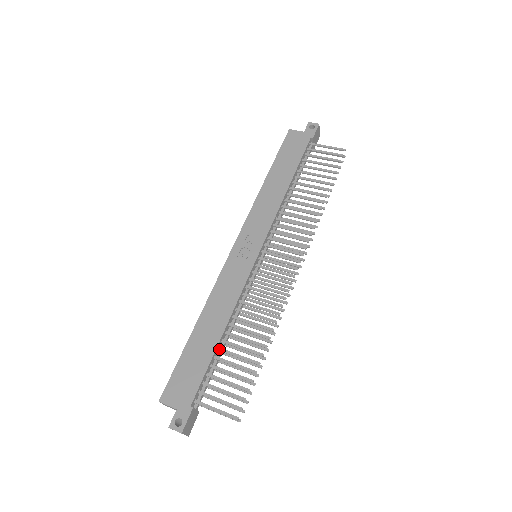
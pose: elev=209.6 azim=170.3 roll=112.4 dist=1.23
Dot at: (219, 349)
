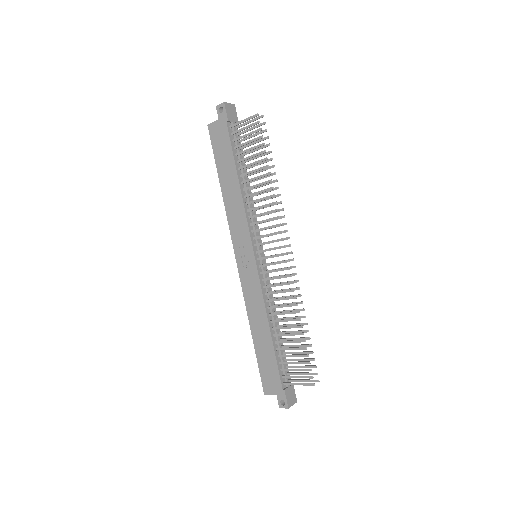
Dot at: (275, 343)
